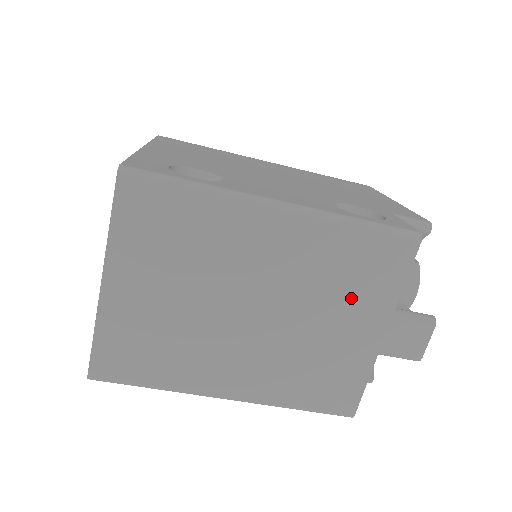
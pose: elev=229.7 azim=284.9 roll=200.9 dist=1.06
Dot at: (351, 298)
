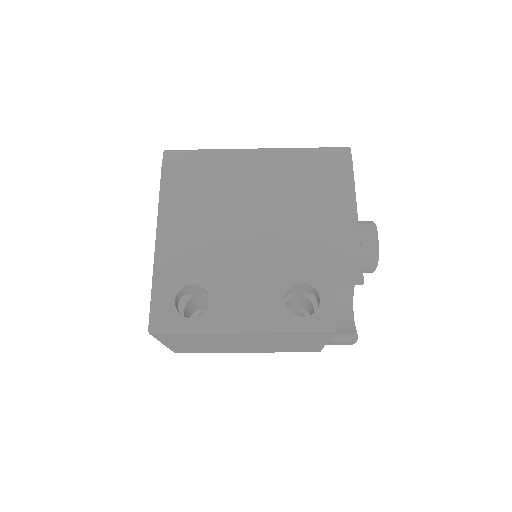
Dot at: (300, 340)
